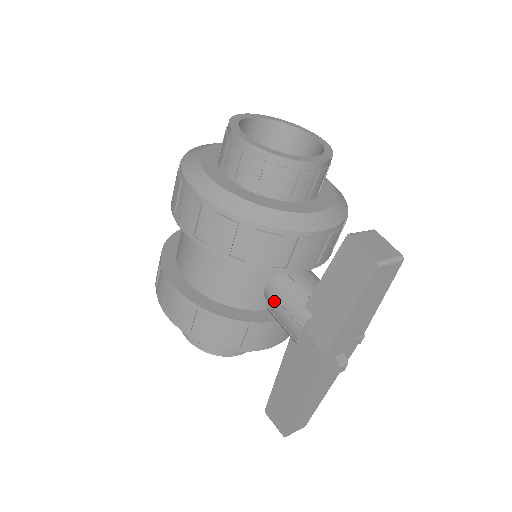
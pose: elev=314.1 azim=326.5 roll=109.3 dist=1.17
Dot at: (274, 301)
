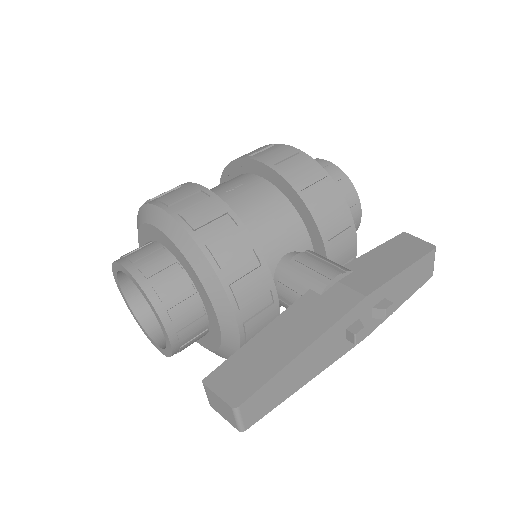
Dot at: (305, 256)
